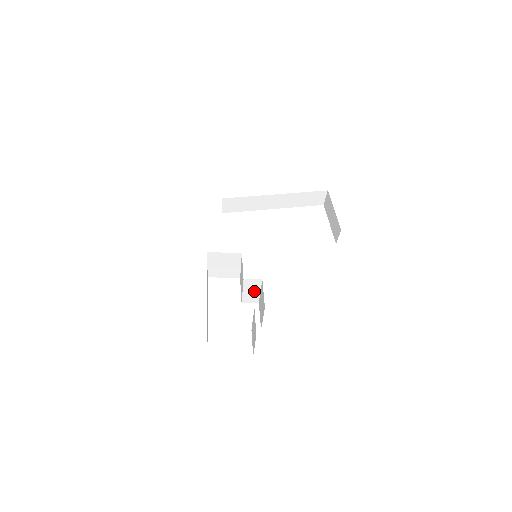
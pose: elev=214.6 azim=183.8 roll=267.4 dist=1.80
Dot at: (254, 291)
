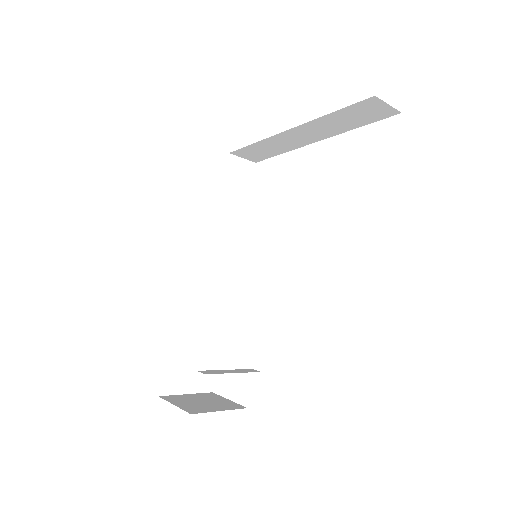
Dot at: occluded
